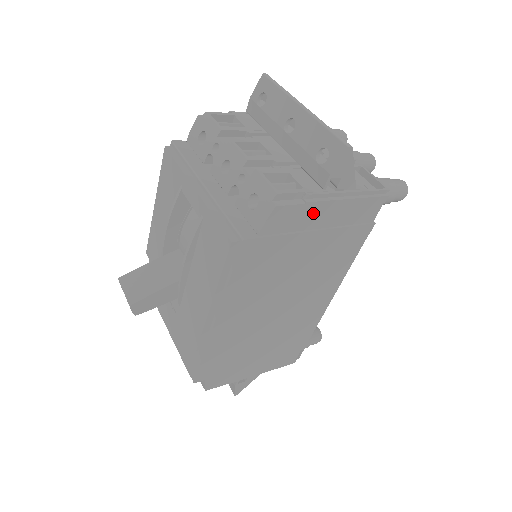
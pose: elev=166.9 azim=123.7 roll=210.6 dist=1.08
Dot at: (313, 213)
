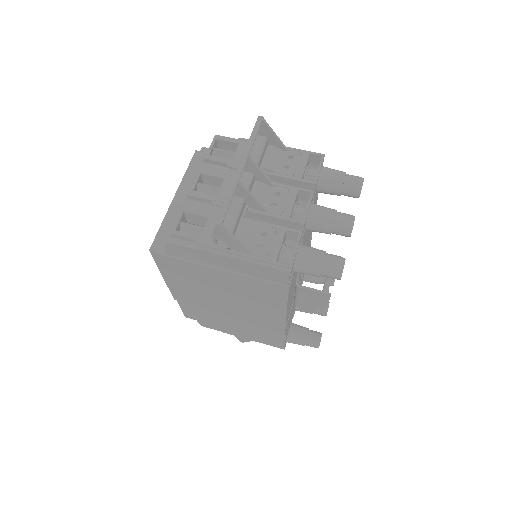
Dot at: (208, 257)
